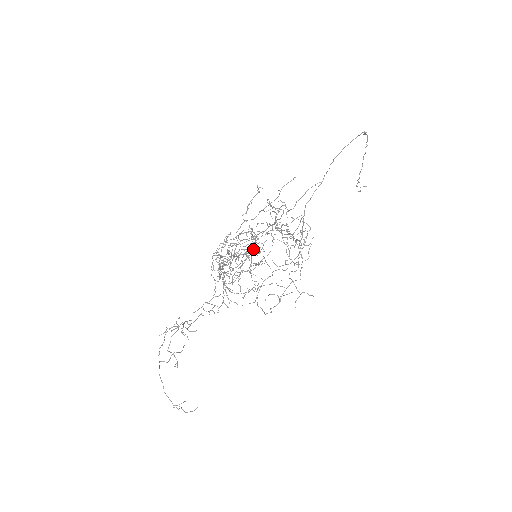
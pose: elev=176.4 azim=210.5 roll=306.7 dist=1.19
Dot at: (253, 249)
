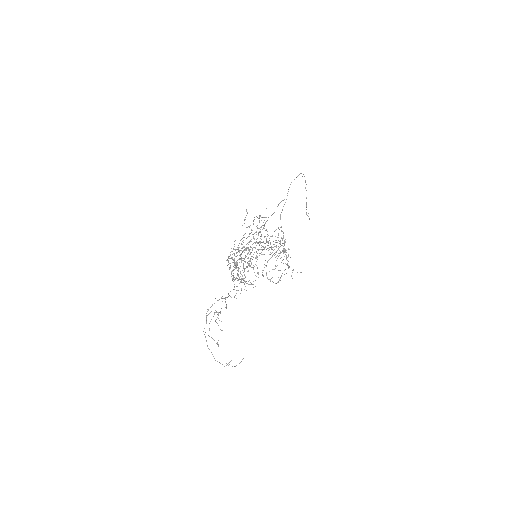
Dot at: (255, 242)
